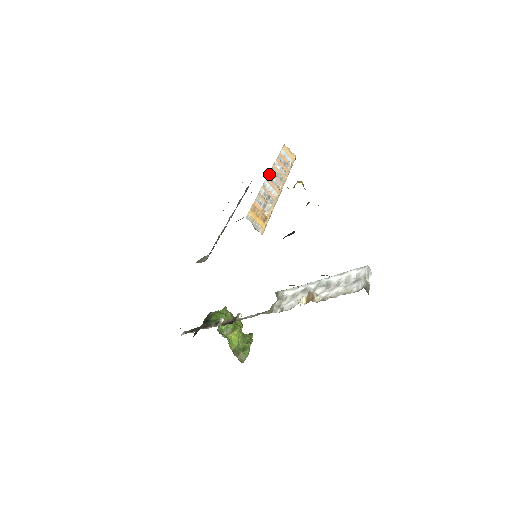
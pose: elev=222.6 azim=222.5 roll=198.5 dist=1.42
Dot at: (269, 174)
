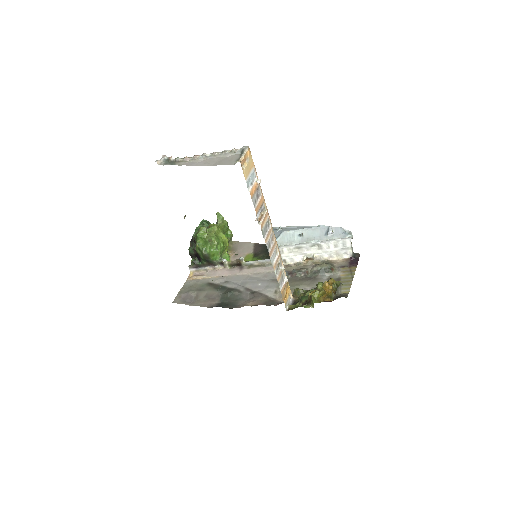
Dot at: (267, 246)
